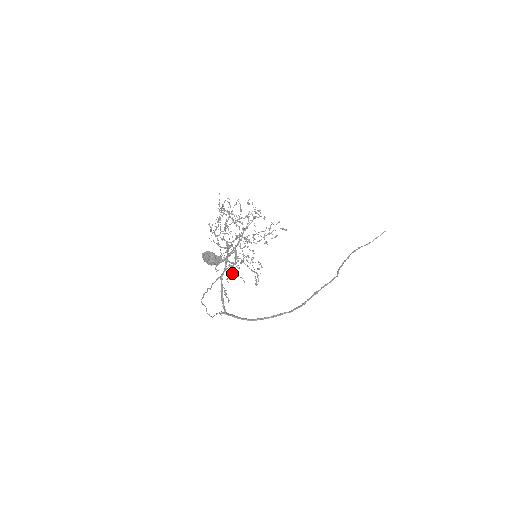
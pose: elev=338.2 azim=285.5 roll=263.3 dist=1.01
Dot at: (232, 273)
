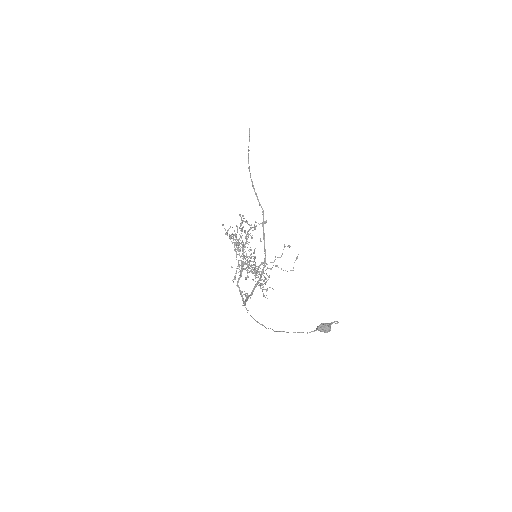
Dot at: (265, 289)
